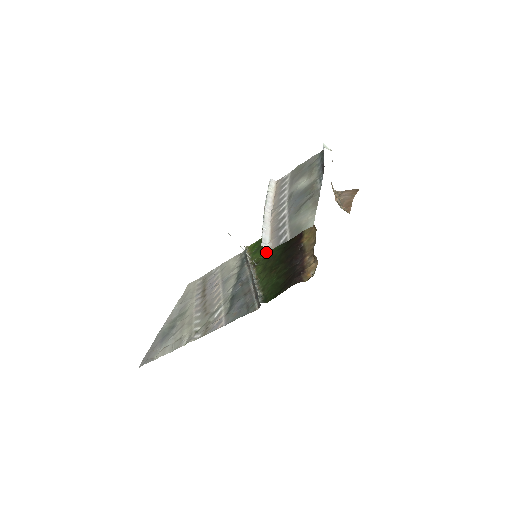
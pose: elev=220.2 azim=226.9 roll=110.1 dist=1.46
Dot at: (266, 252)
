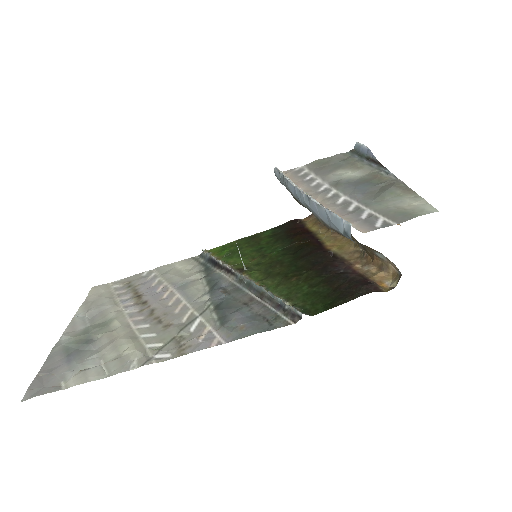
Dot at: (255, 257)
